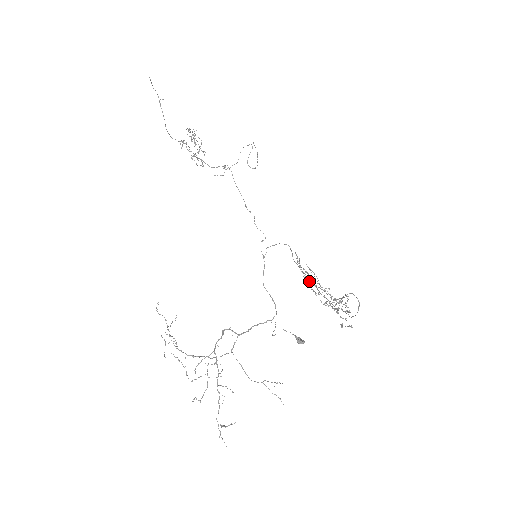
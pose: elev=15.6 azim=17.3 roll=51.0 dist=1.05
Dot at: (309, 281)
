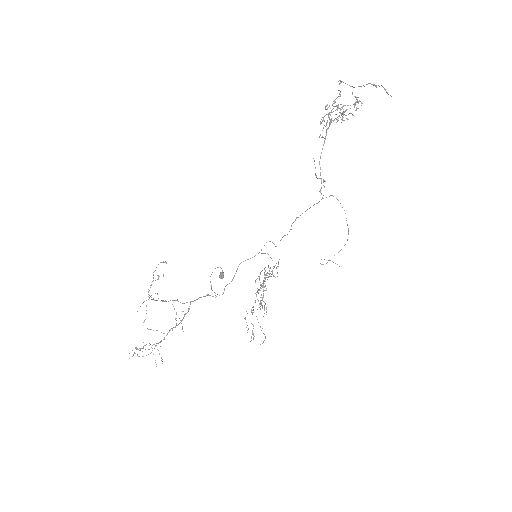
Dot at: (263, 281)
